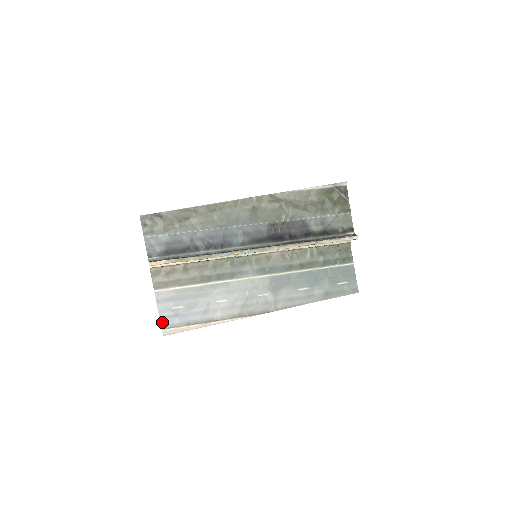
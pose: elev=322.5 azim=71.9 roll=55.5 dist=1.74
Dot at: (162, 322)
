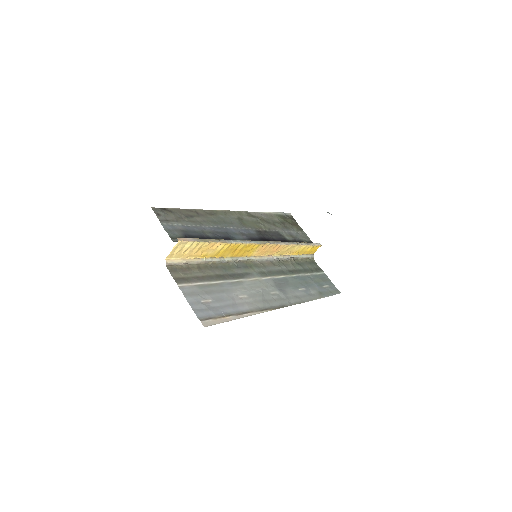
Dot at: (197, 314)
